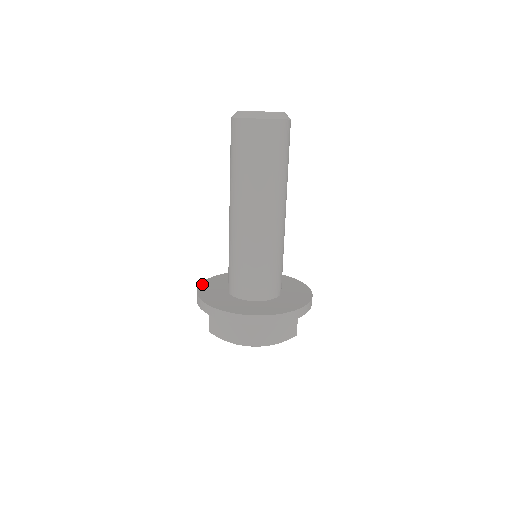
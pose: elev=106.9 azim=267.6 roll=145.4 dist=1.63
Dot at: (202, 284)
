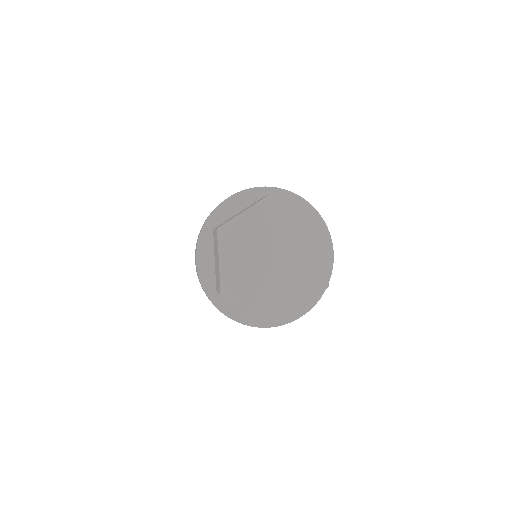
Dot at: occluded
